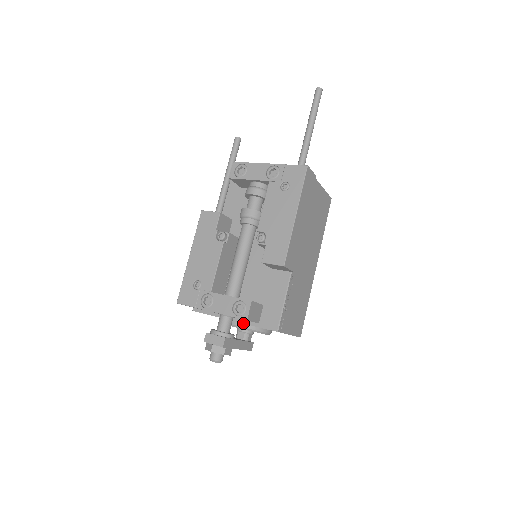
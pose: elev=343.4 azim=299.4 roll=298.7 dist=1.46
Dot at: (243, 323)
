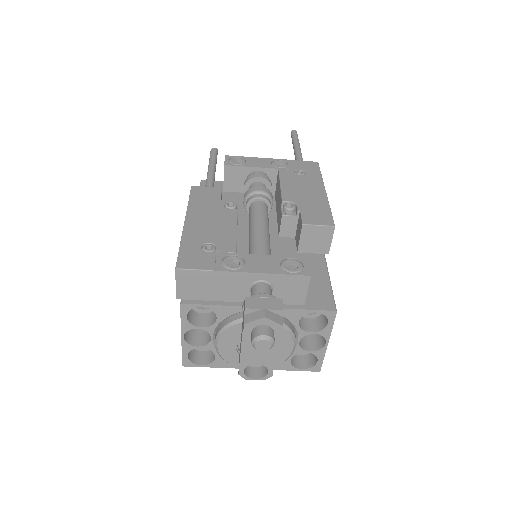
Dot at: occluded
